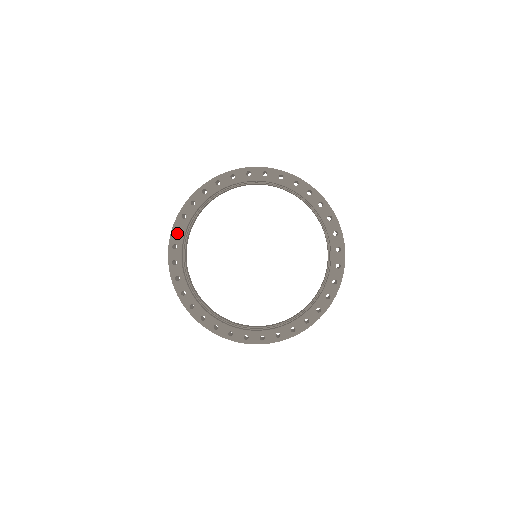
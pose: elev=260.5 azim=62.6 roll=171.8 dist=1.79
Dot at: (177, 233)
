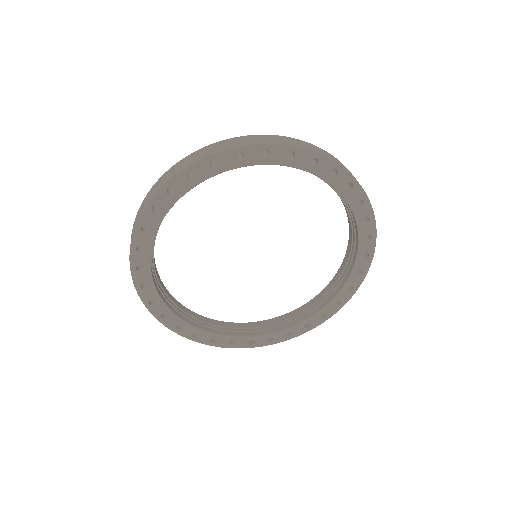
Dot at: (188, 177)
